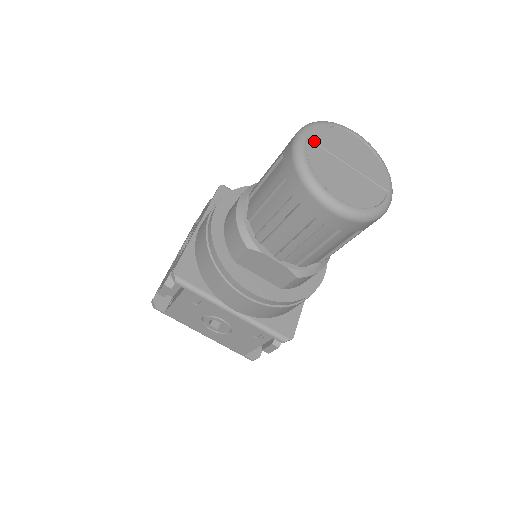
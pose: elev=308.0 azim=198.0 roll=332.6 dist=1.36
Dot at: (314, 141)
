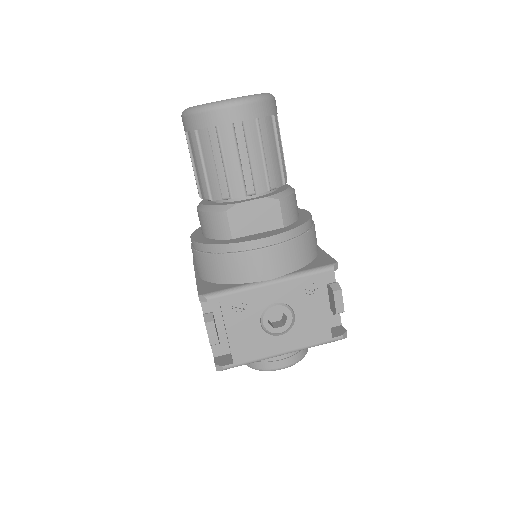
Dot at: occluded
